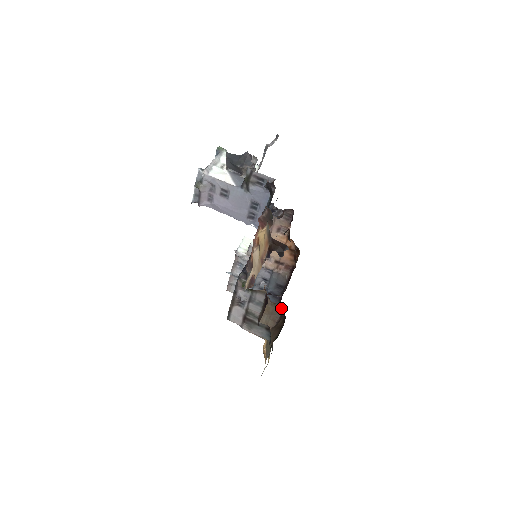
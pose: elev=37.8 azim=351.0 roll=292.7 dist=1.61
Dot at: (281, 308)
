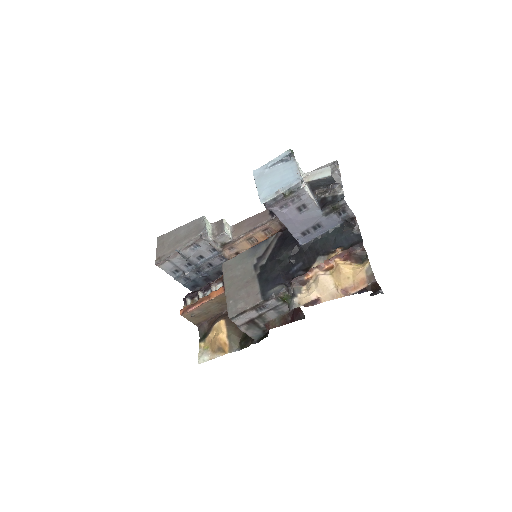
Dot at: occluded
